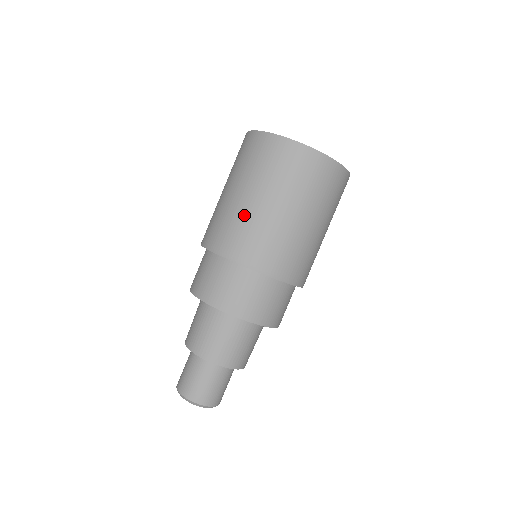
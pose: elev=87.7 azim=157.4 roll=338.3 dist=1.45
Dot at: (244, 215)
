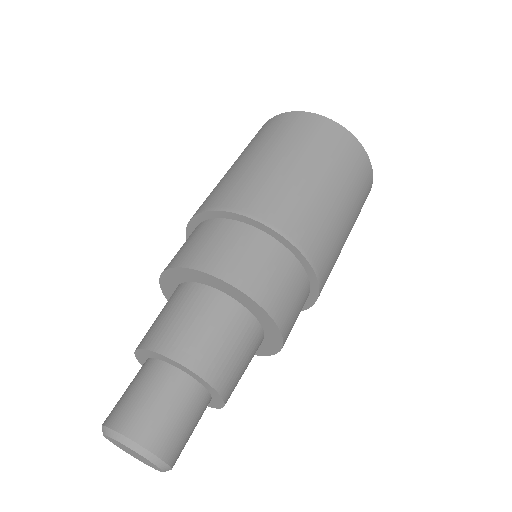
Dot at: (244, 171)
